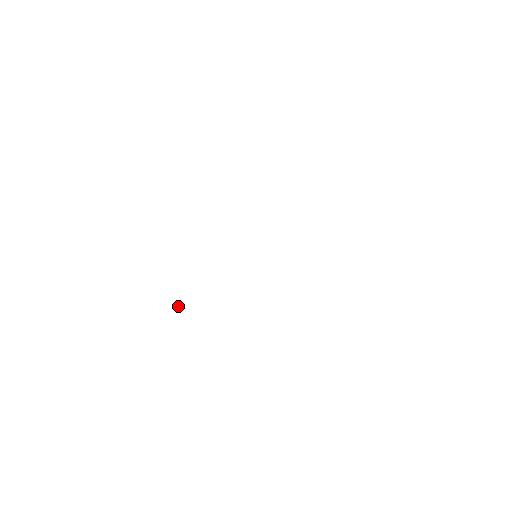
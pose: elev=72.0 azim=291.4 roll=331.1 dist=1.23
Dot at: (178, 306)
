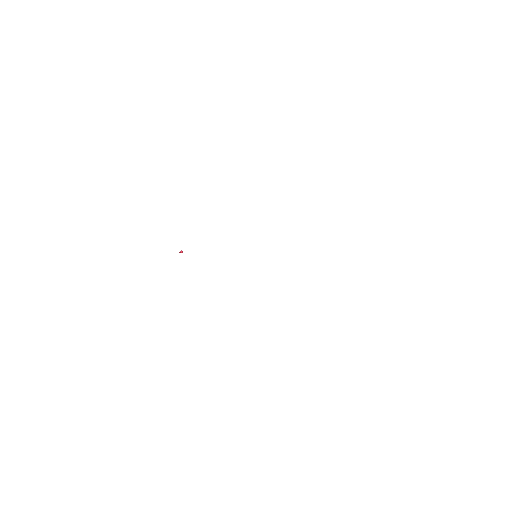
Dot at: occluded
